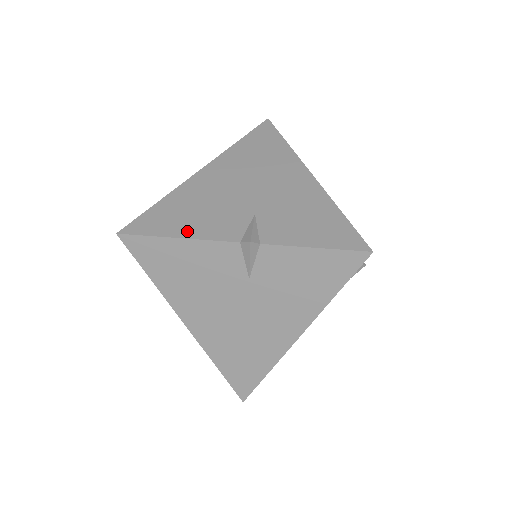
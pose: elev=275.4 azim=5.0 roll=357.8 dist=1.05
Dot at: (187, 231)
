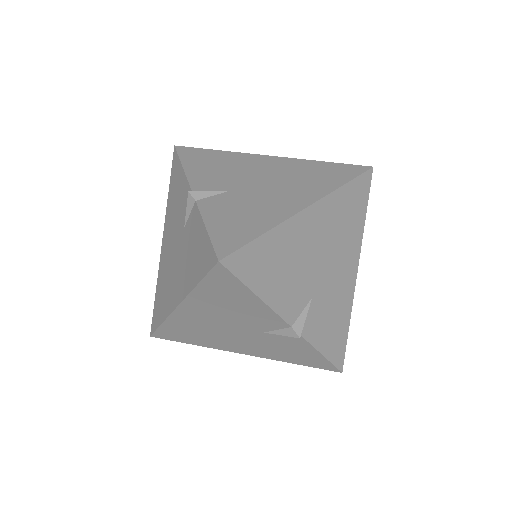
Dot at: (268, 293)
